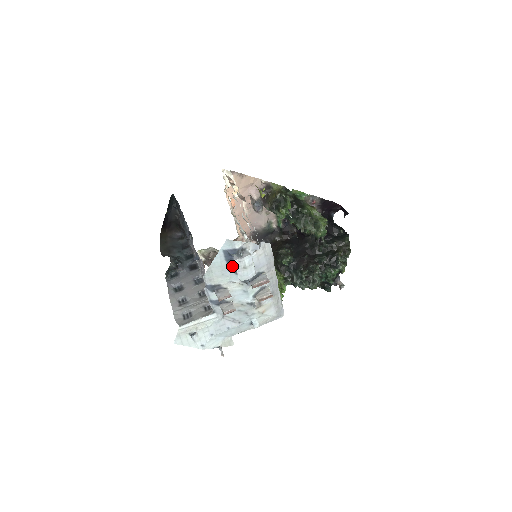
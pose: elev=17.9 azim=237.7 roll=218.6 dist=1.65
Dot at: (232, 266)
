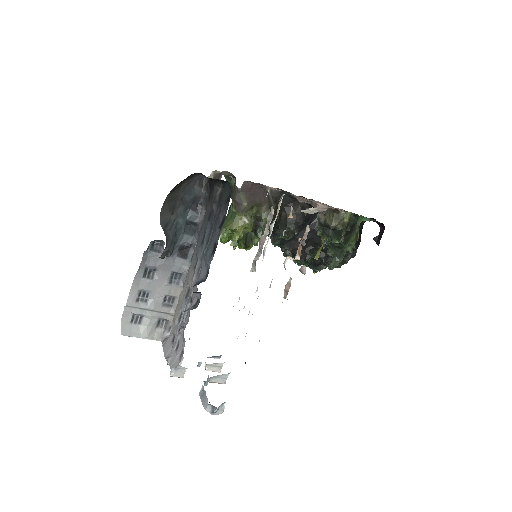
Dot at: (203, 390)
